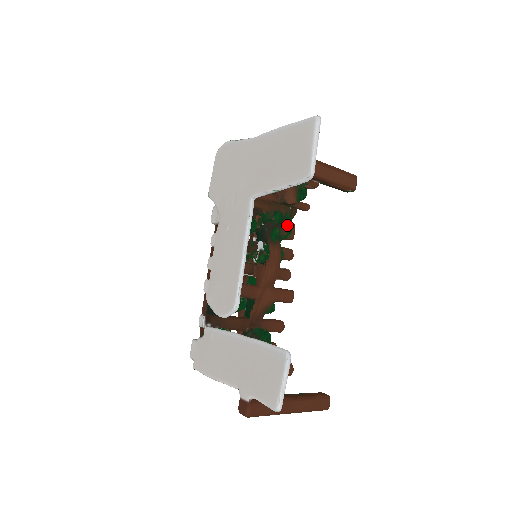
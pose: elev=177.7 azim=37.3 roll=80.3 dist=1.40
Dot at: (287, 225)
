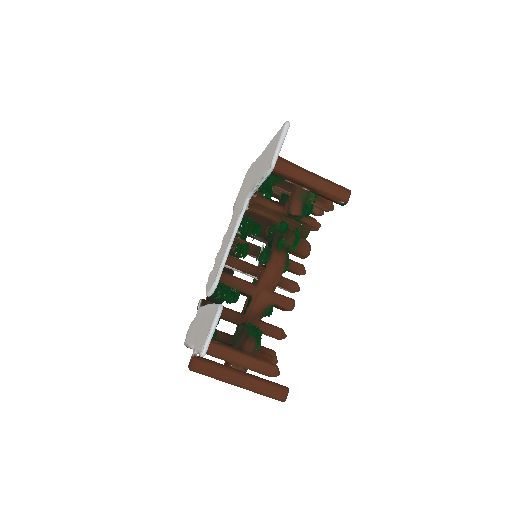
Dot at: (294, 237)
